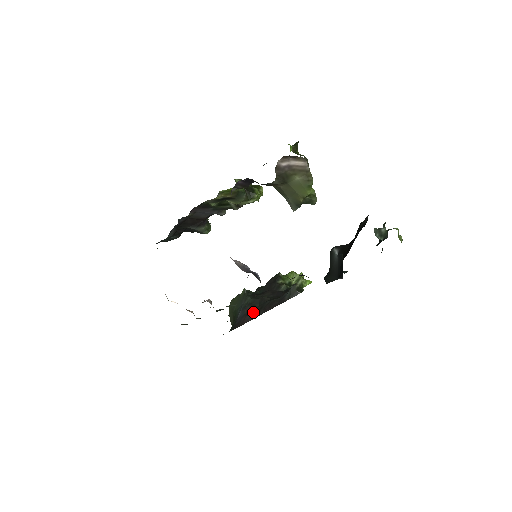
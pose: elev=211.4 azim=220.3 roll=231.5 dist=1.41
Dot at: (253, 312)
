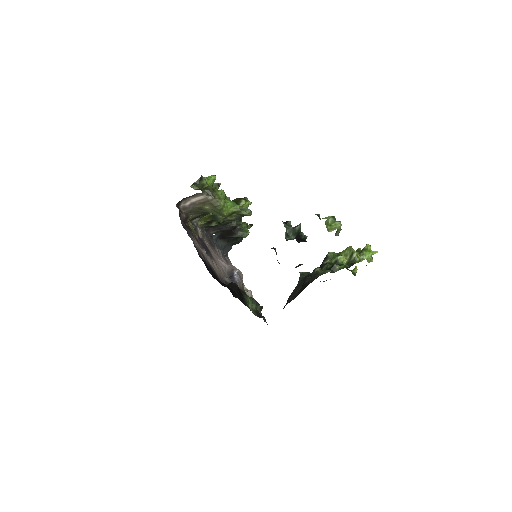
Dot at: (293, 295)
